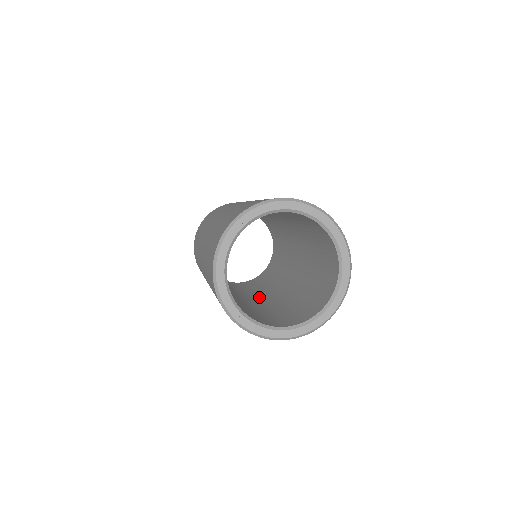
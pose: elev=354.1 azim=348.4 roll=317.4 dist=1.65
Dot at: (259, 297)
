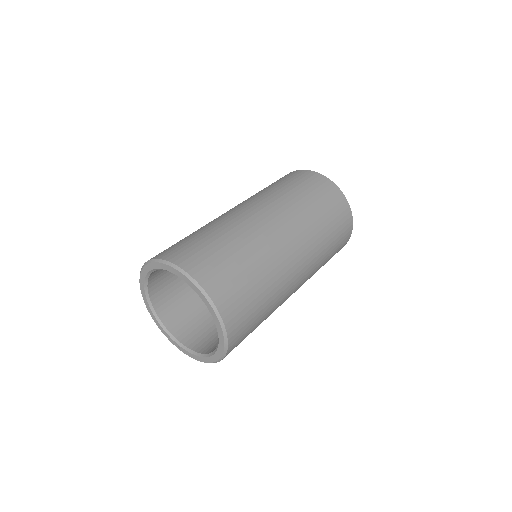
Dot at: occluded
